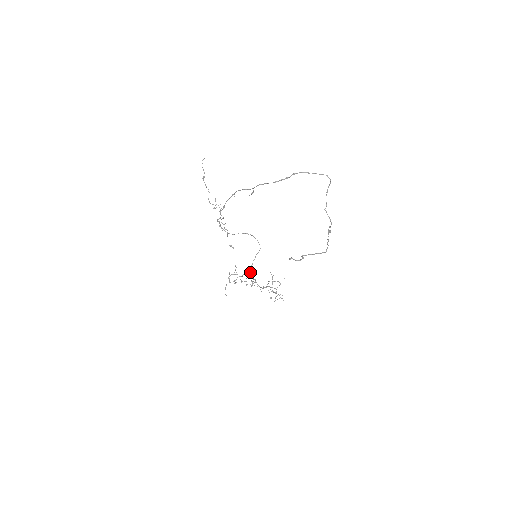
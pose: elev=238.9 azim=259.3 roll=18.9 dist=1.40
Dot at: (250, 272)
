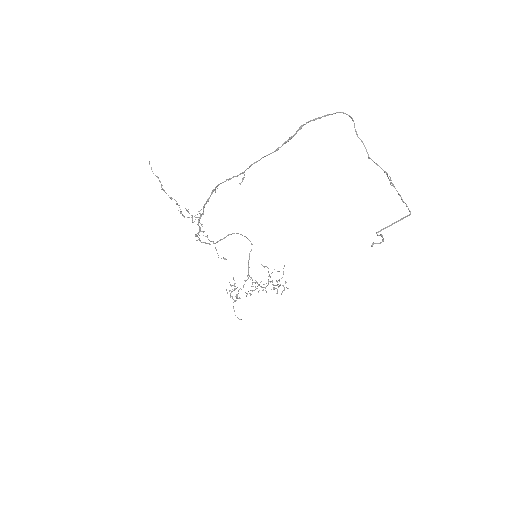
Dot at: (250, 277)
